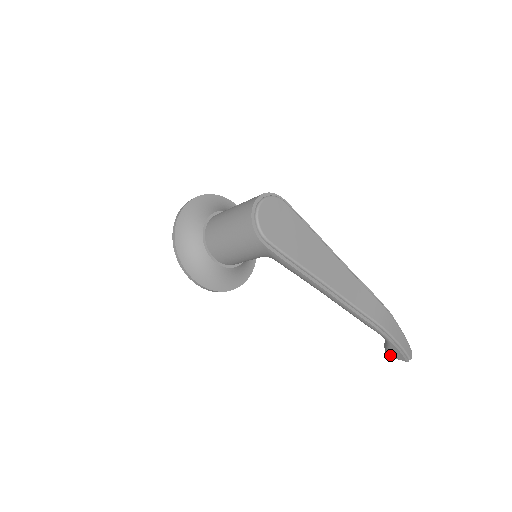
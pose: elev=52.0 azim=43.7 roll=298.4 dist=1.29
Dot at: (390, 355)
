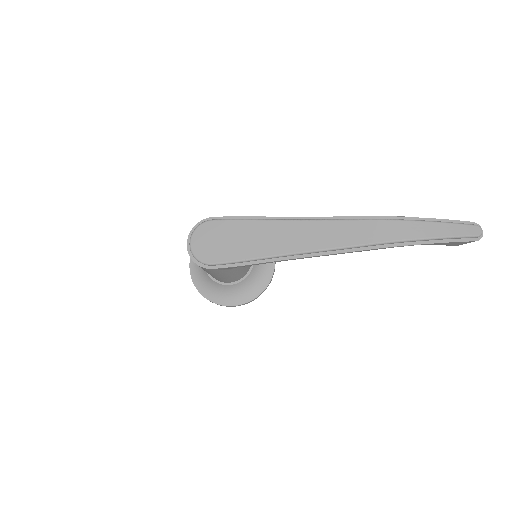
Dot at: (454, 245)
